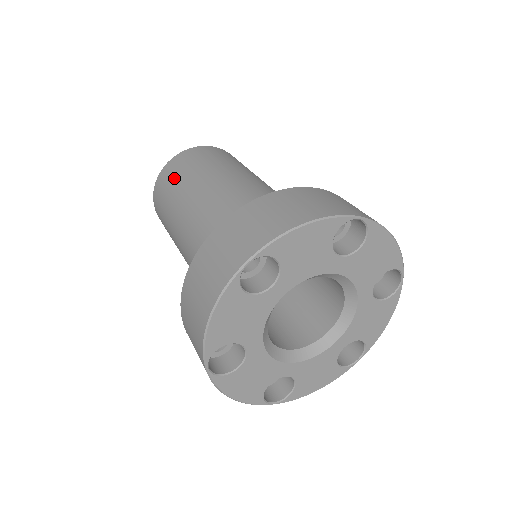
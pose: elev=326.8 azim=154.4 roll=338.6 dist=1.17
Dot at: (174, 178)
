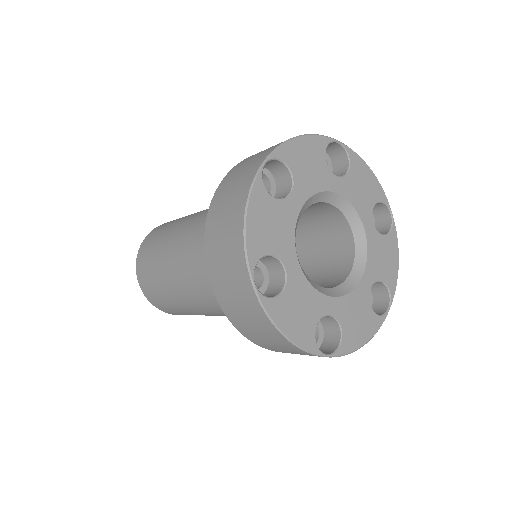
Dot at: occluded
